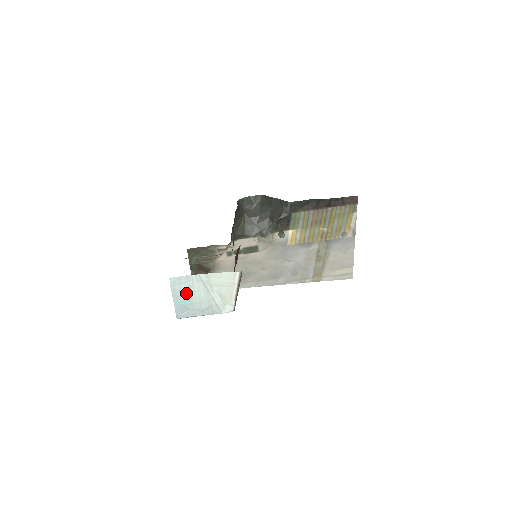
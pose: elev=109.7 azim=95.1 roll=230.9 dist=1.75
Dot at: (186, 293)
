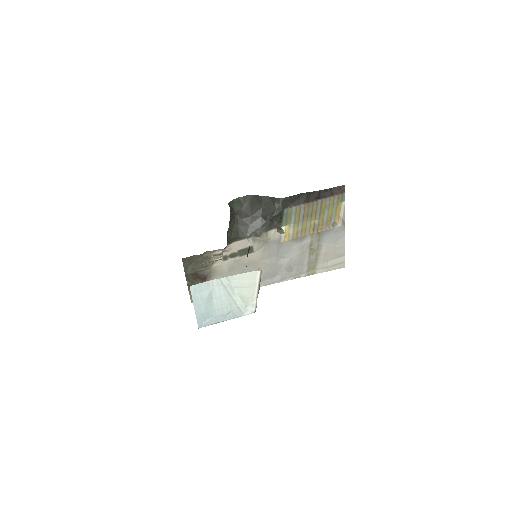
Dot at: (207, 300)
